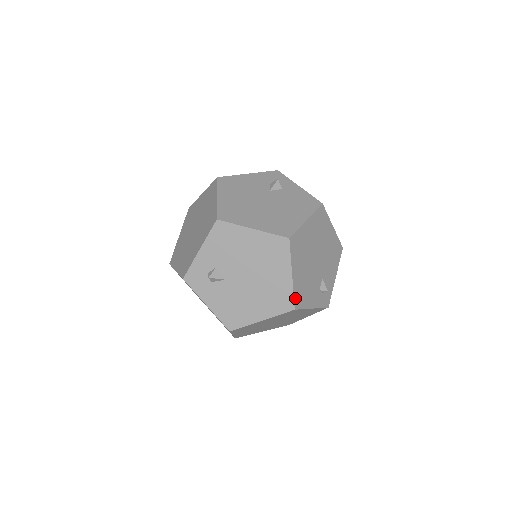
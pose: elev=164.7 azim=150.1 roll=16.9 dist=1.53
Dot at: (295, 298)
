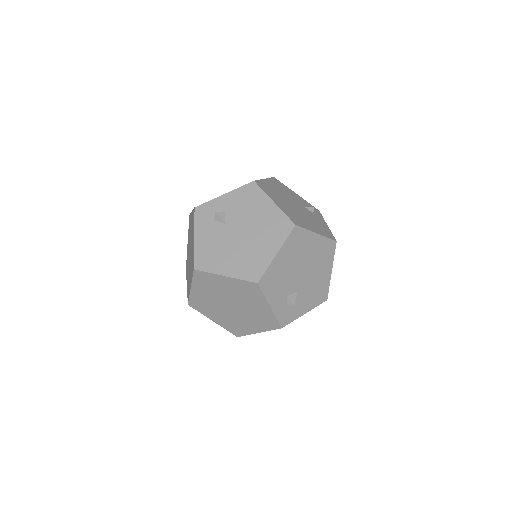
Dot at: (329, 238)
